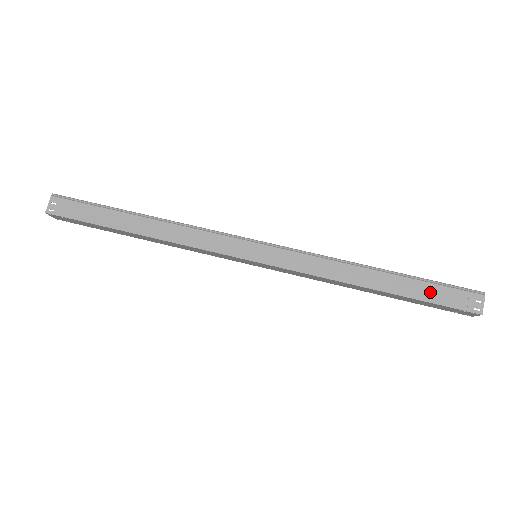
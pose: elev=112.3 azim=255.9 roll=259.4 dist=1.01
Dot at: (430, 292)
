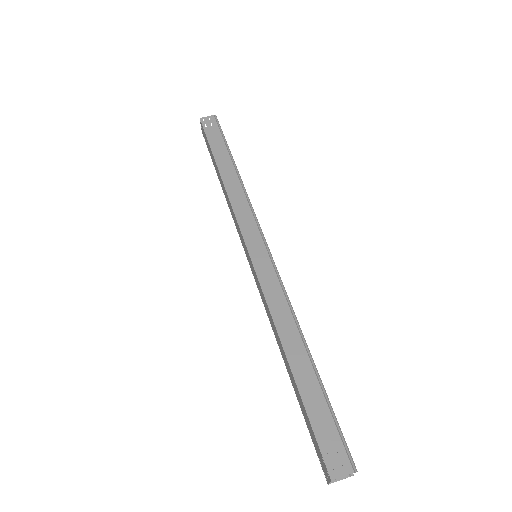
Dot at: (319, 412)
